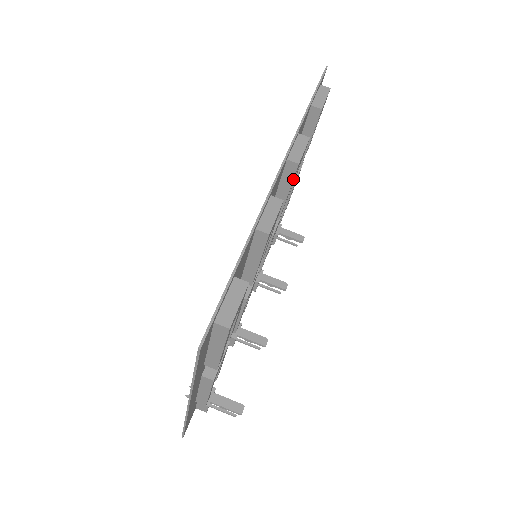
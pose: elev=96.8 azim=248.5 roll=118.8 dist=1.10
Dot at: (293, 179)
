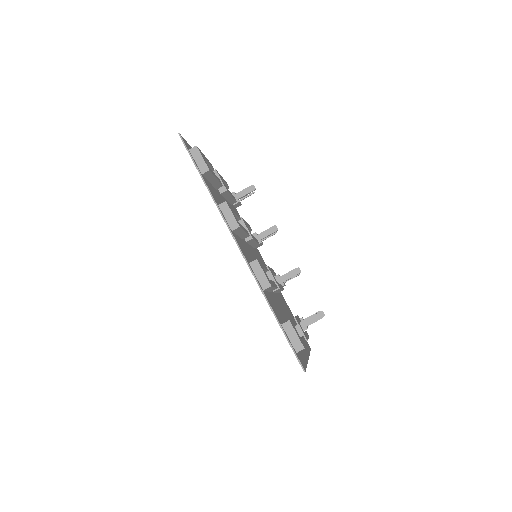
Dot at: (242, 229)
